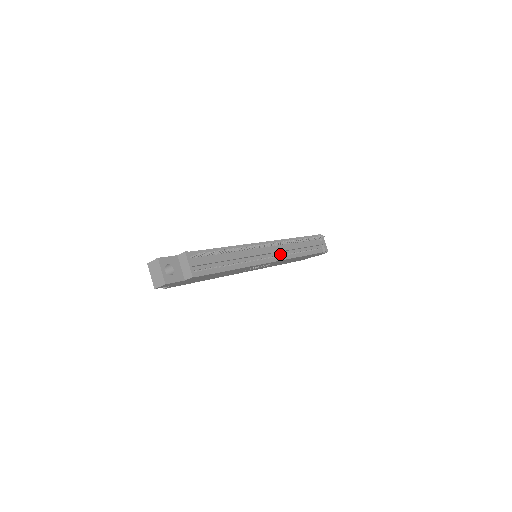
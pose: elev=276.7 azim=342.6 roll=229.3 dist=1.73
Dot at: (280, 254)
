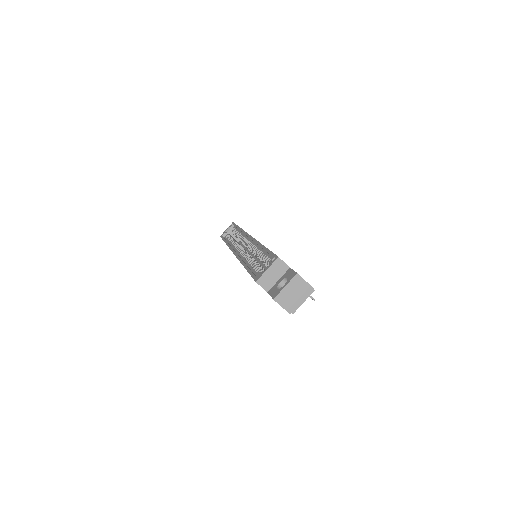
Dot at: occluded
